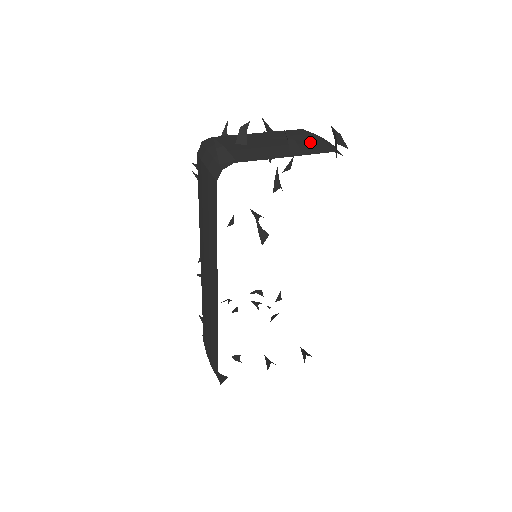
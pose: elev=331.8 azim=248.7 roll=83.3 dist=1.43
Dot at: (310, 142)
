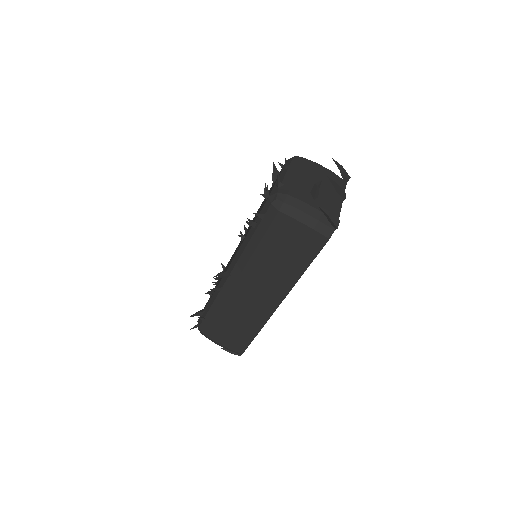
Dot at: (332, 177)
